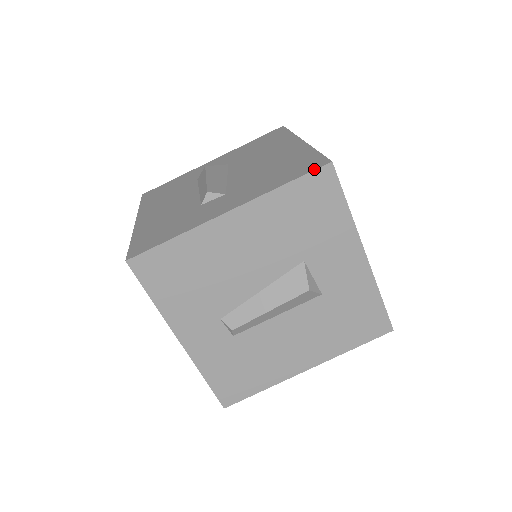
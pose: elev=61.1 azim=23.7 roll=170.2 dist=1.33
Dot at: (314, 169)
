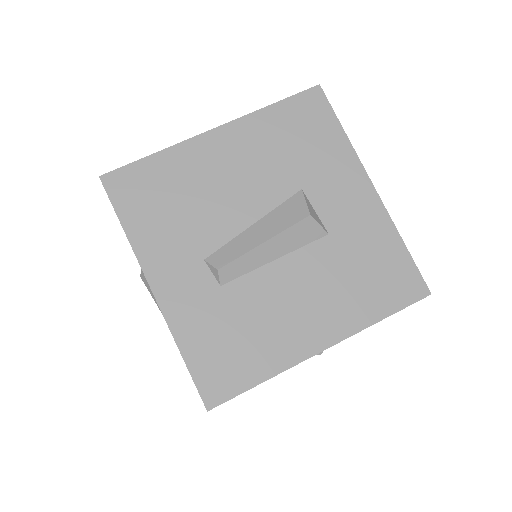
Dot at: (302, 91)
